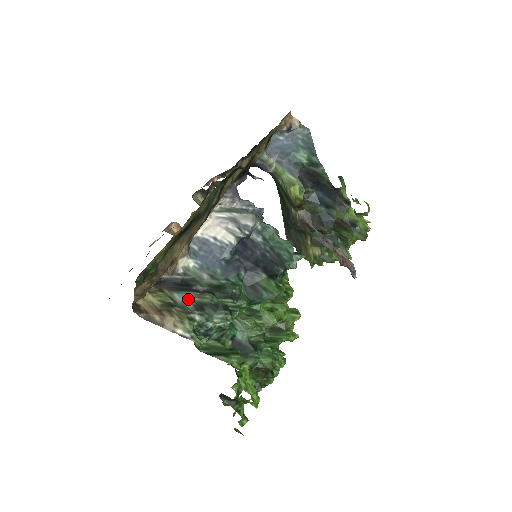
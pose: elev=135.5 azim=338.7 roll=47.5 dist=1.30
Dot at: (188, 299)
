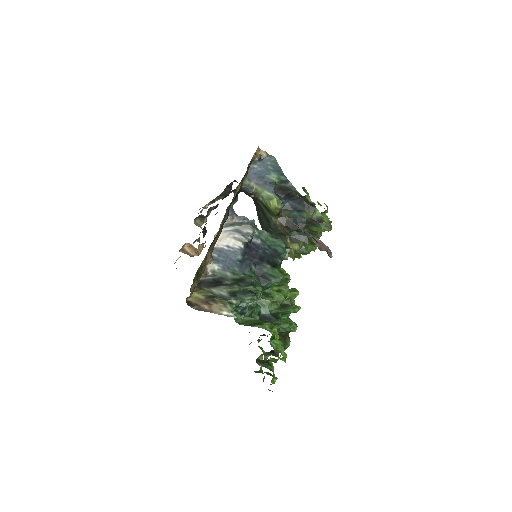
Dot at: (223, 291)
